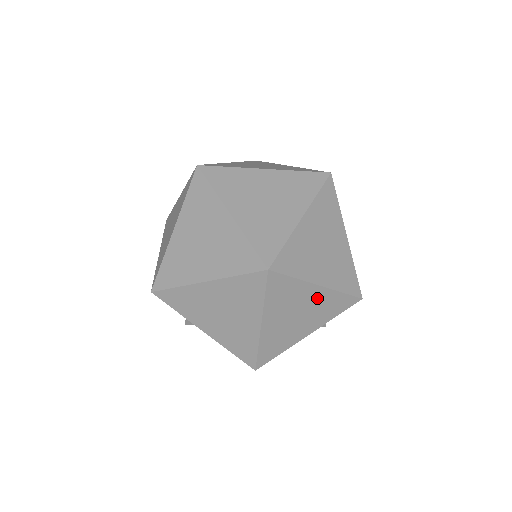
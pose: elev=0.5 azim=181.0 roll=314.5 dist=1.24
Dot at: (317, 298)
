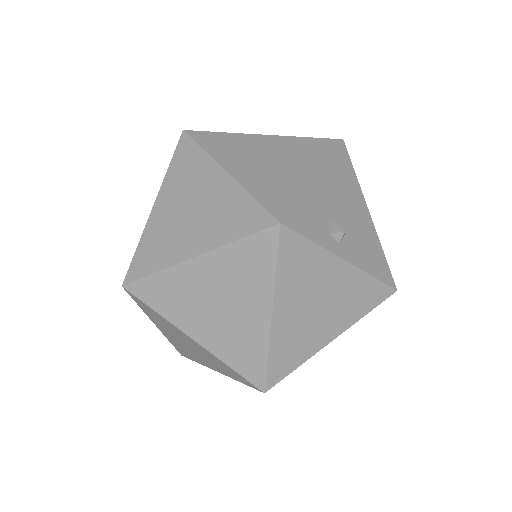
Dot at: (200, 348)
